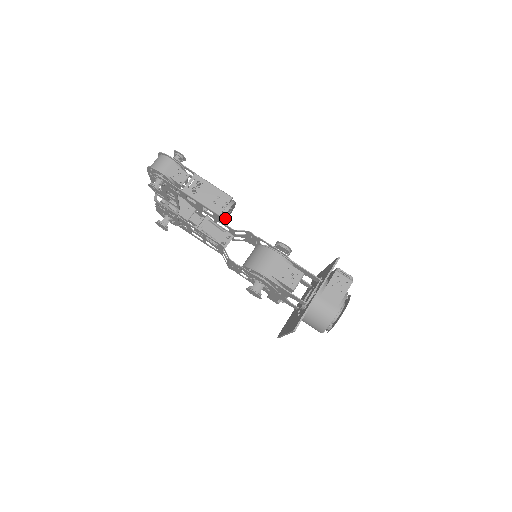
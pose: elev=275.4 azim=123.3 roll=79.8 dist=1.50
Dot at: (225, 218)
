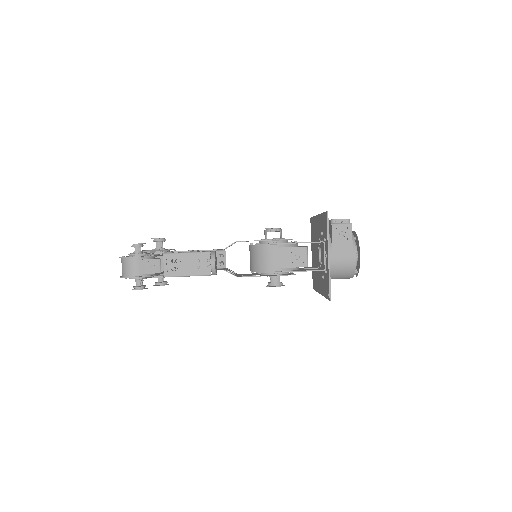
Dot at: (216, 270)
